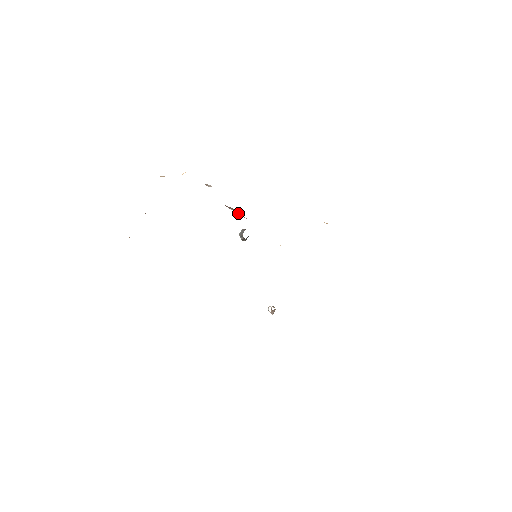
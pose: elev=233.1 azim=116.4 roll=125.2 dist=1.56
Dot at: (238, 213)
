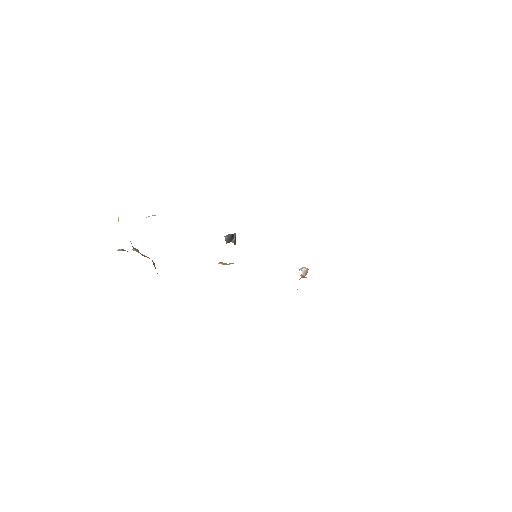
Dot at: occluded
